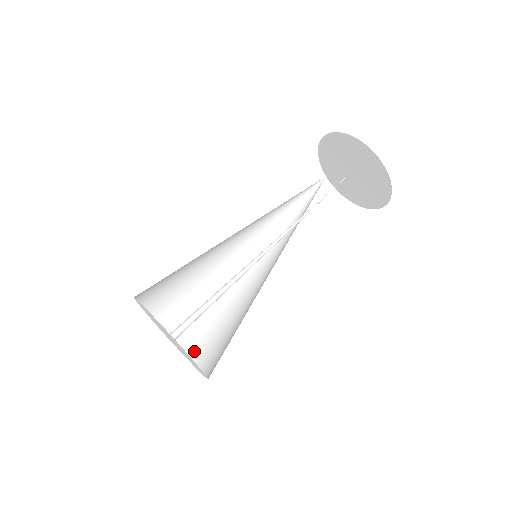
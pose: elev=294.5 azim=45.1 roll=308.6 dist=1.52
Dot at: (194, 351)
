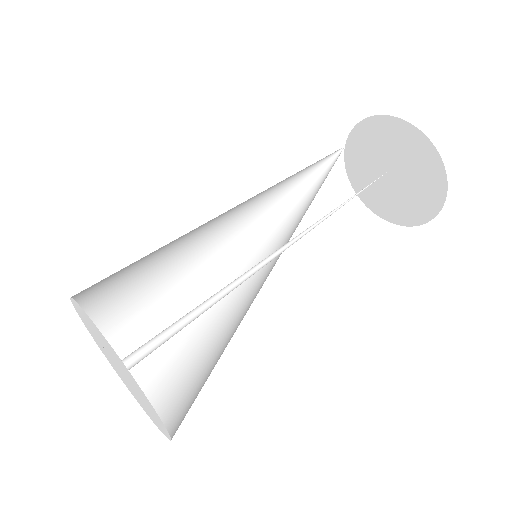
Dot at: (123, 354)
